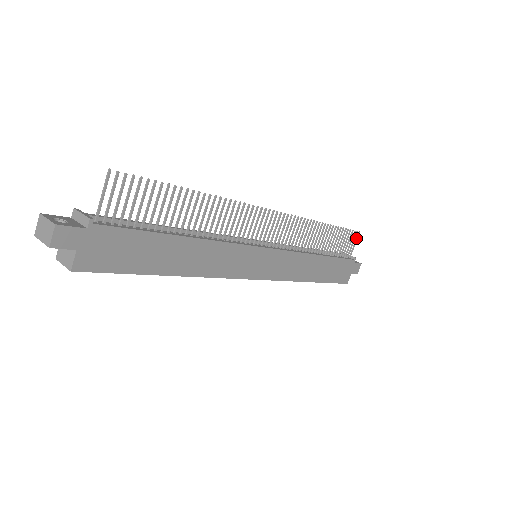
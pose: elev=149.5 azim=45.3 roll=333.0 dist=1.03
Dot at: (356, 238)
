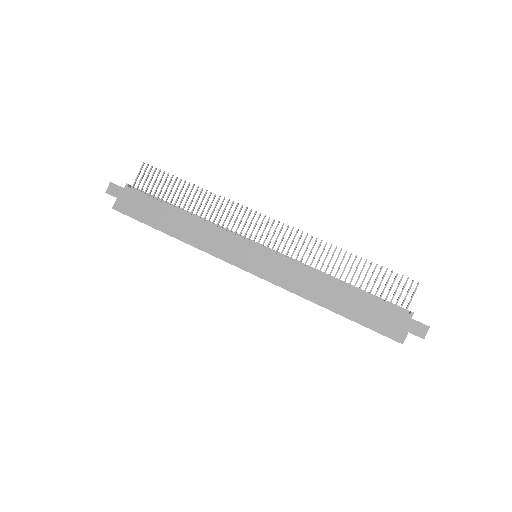
Dot at: occluded
